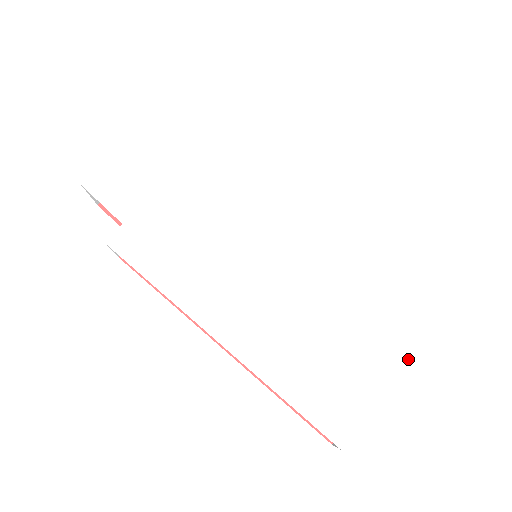
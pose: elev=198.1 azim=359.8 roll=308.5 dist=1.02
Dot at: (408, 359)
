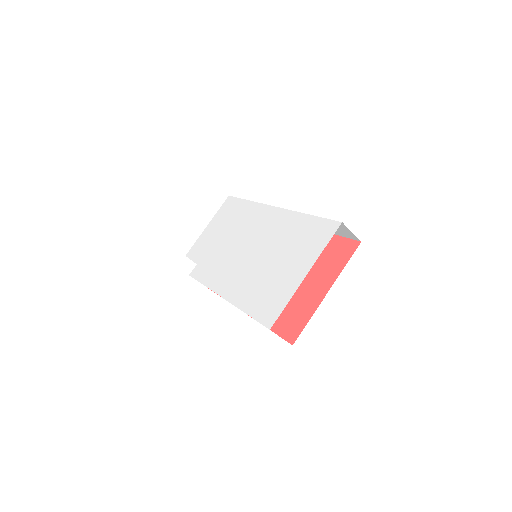
Dot at: occluded
